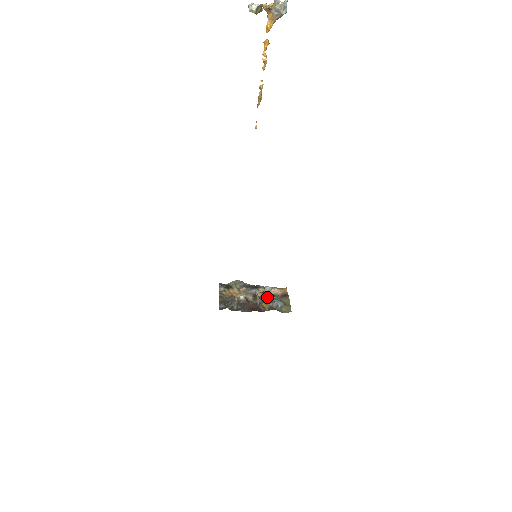
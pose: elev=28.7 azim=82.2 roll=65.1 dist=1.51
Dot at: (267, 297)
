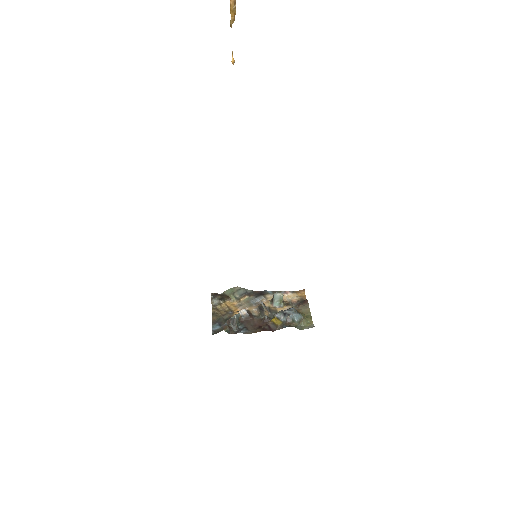
Dot at: (278, 307)
